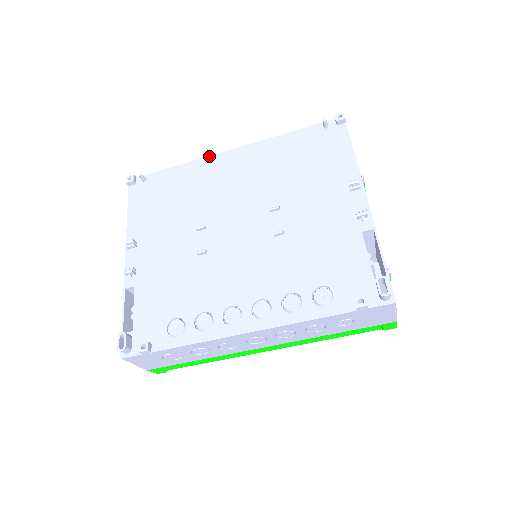
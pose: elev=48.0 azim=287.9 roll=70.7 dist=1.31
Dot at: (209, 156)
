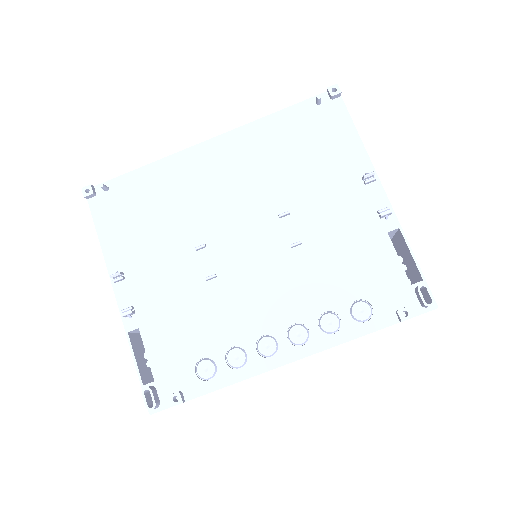
Dot at: (183, 150)
